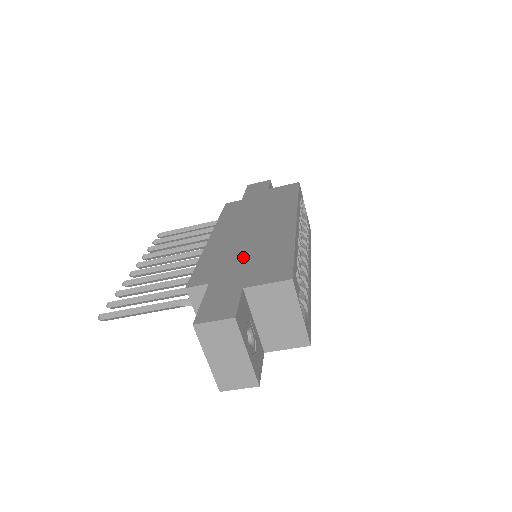
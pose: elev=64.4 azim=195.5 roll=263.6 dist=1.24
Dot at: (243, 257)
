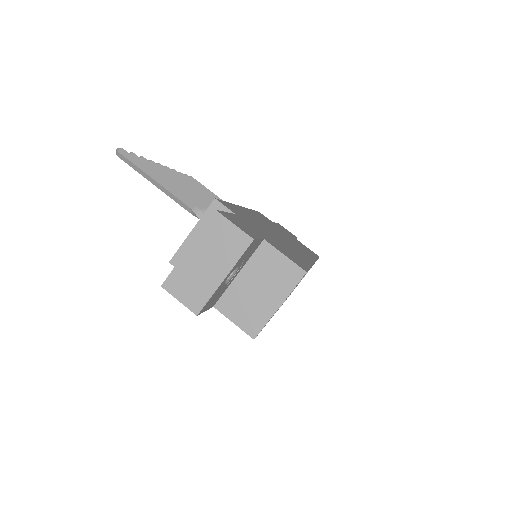
Dot at: (268, 233)
